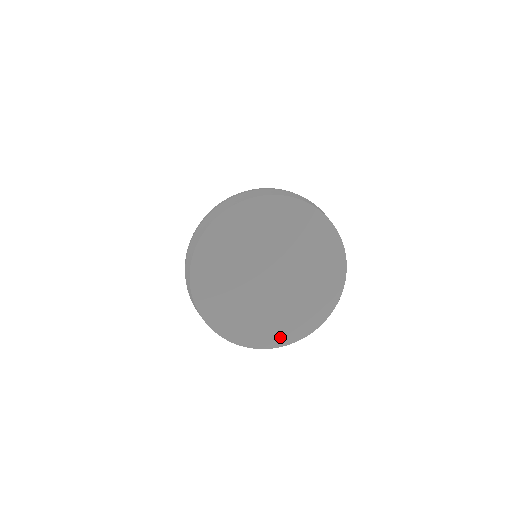
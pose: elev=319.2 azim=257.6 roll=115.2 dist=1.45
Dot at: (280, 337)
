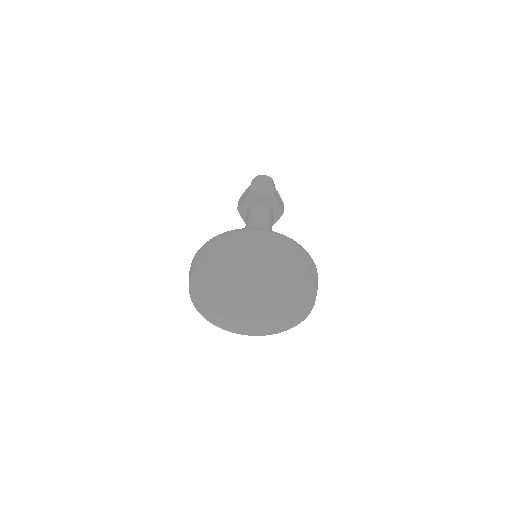
Dot at: (252, 330)
